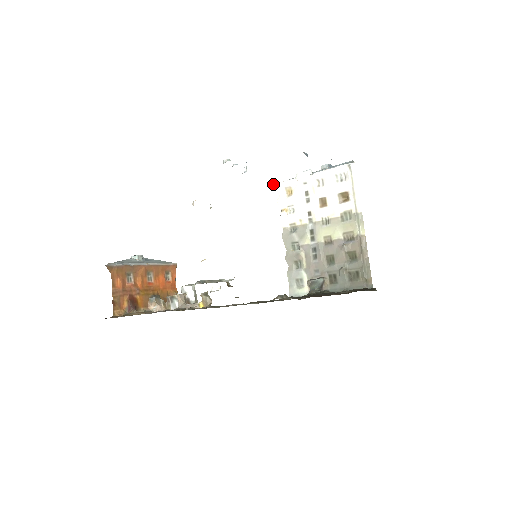
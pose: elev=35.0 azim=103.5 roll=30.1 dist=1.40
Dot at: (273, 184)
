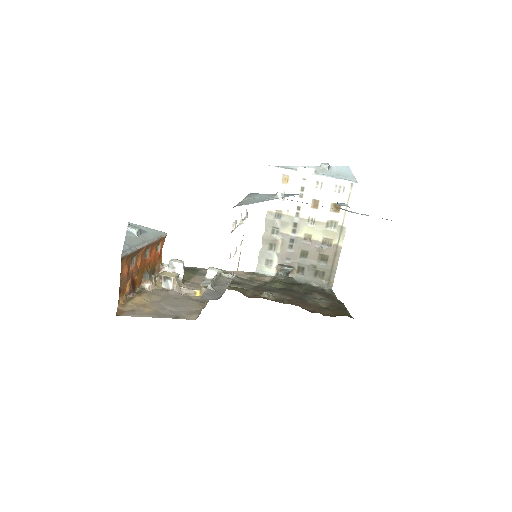
Dot at: (272, 166)
